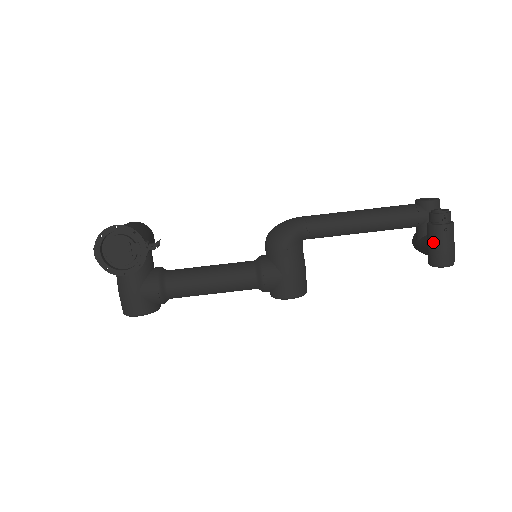
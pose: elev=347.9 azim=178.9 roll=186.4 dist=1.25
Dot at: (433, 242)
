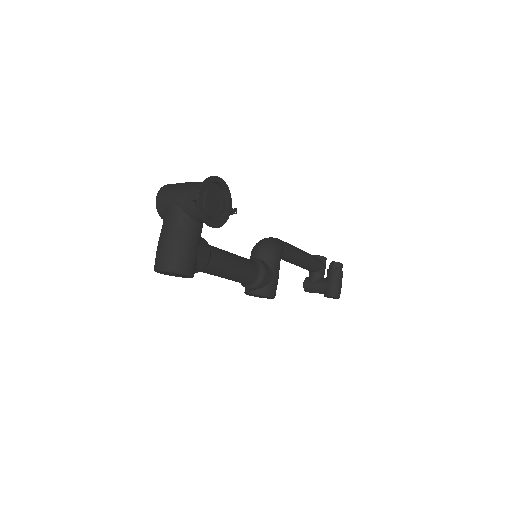
Dot at: (335, 280)
